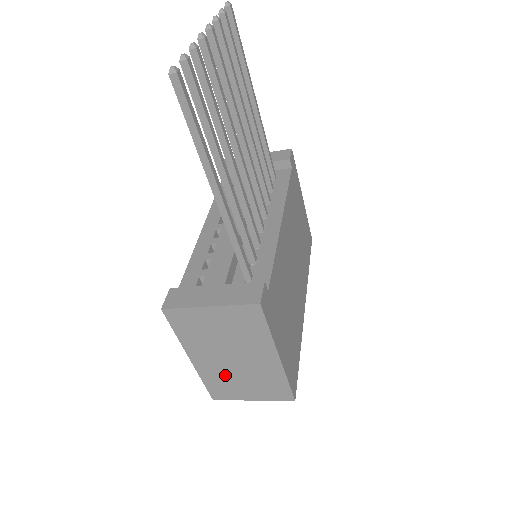
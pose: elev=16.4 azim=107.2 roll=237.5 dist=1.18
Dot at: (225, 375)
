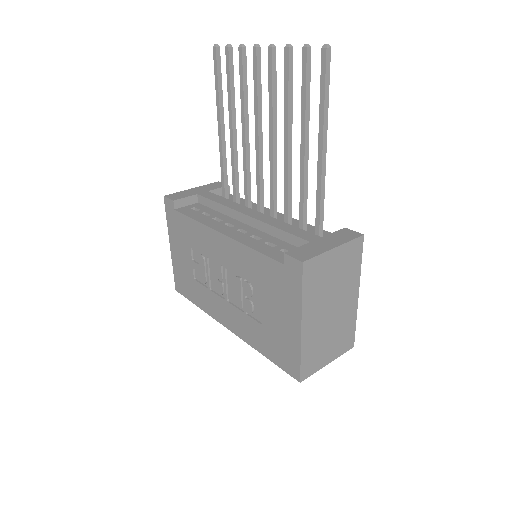
Dot at: (320, 337)
